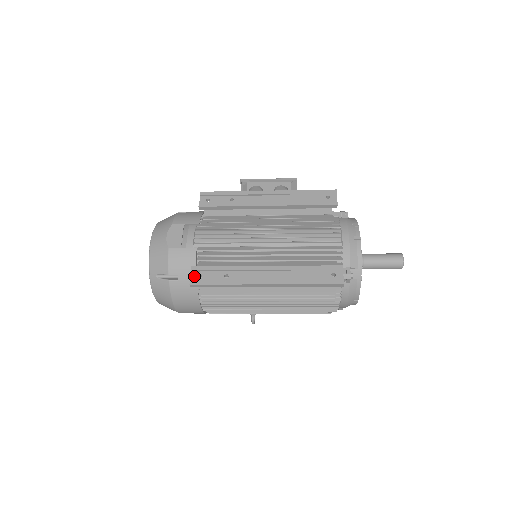
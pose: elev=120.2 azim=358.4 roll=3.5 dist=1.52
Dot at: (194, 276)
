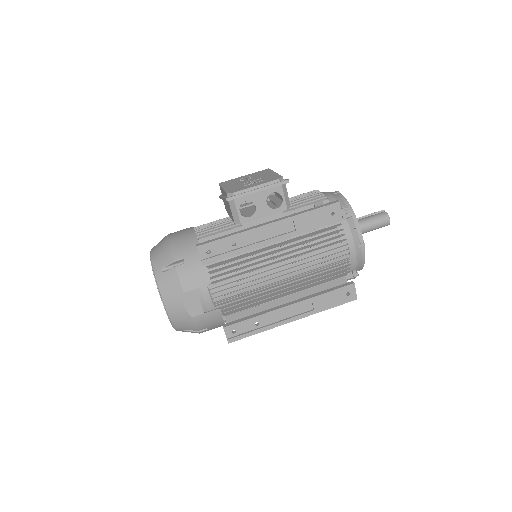
Dot at: (228, 334)
